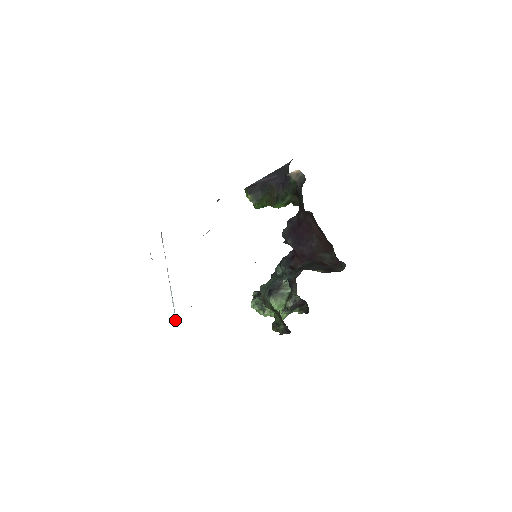
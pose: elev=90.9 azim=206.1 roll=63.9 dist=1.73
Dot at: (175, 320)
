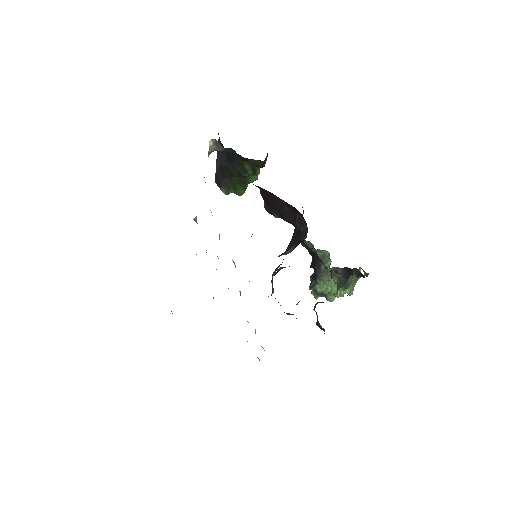
Dot at: occluded
